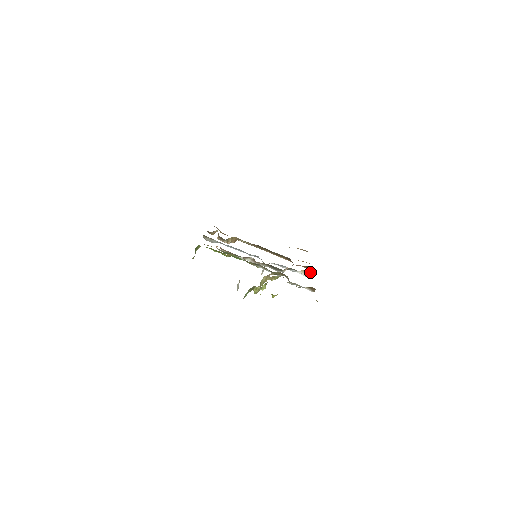
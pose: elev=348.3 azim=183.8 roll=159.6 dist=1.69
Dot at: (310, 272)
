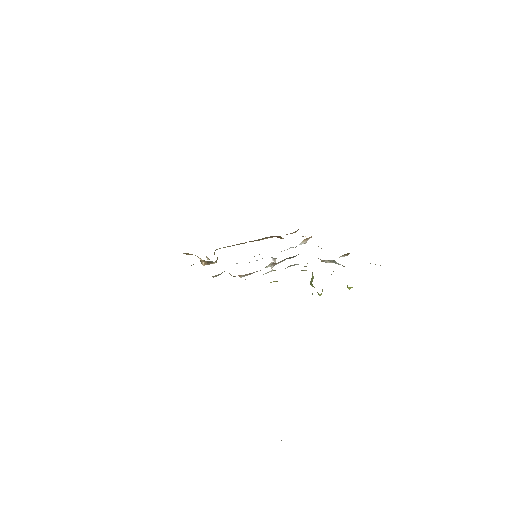
Dot at: (310, 237)
